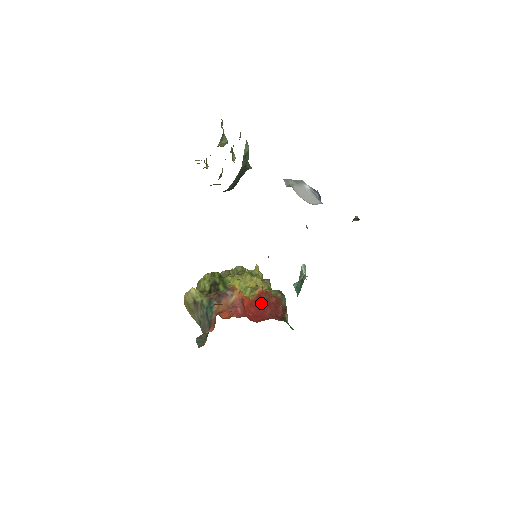
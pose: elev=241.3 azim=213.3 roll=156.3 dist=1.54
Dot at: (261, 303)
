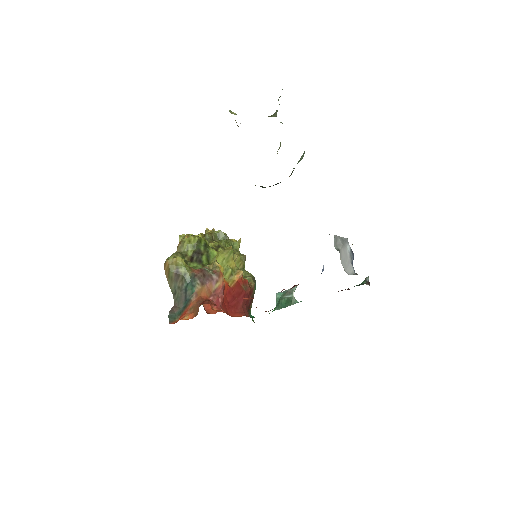
Dot at: (238, 292)
